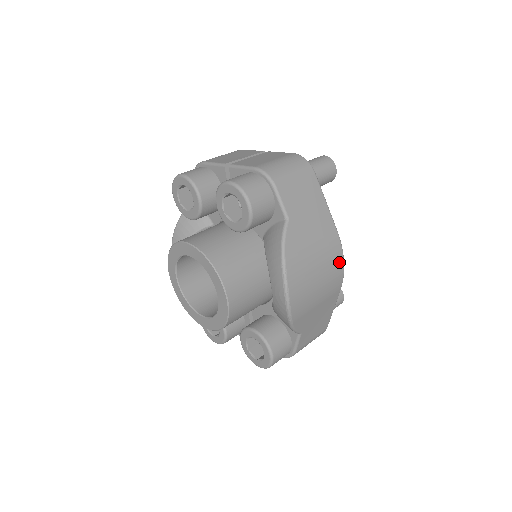
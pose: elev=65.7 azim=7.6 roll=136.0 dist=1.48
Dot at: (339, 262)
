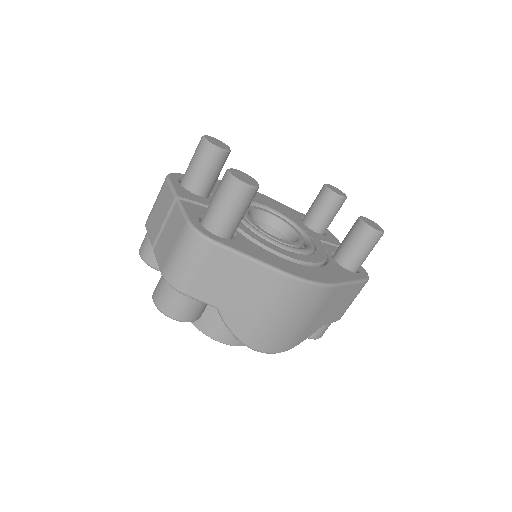
Dot at: (306, 290)
